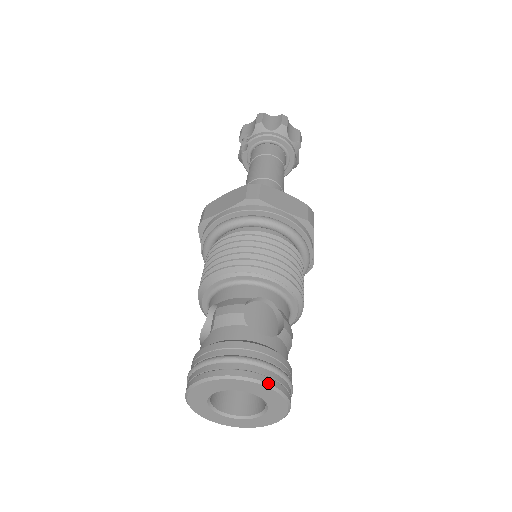
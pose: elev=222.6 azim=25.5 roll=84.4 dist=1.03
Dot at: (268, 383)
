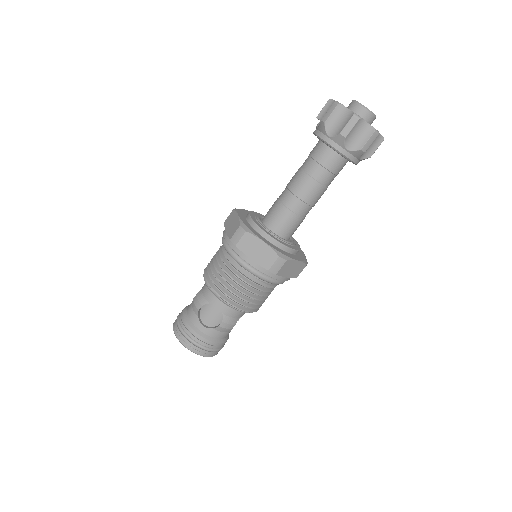
Dot at: (190, 350)
